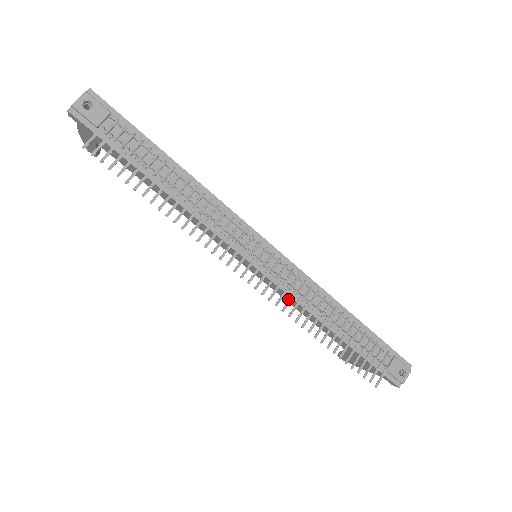
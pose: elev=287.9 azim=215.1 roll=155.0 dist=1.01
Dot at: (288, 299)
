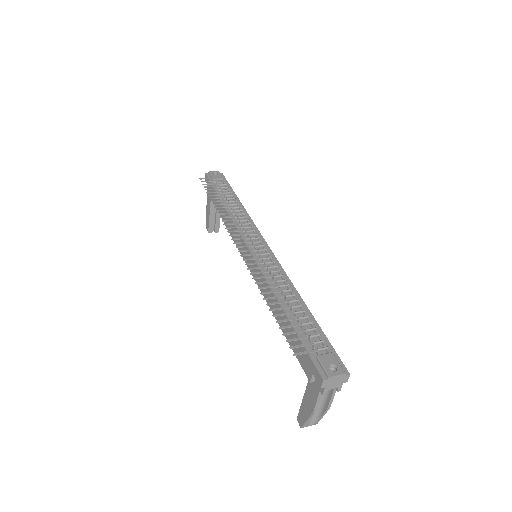
Dot at: occluded
